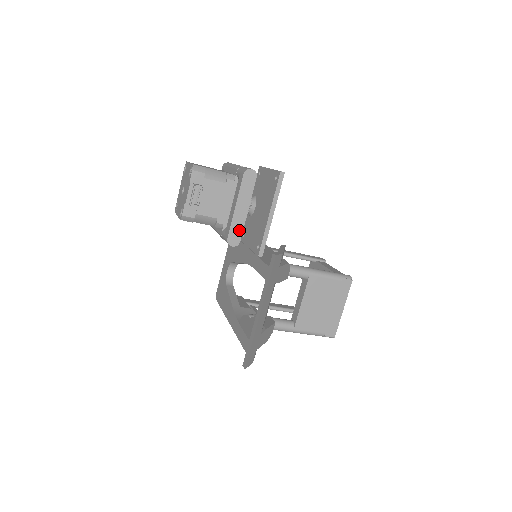
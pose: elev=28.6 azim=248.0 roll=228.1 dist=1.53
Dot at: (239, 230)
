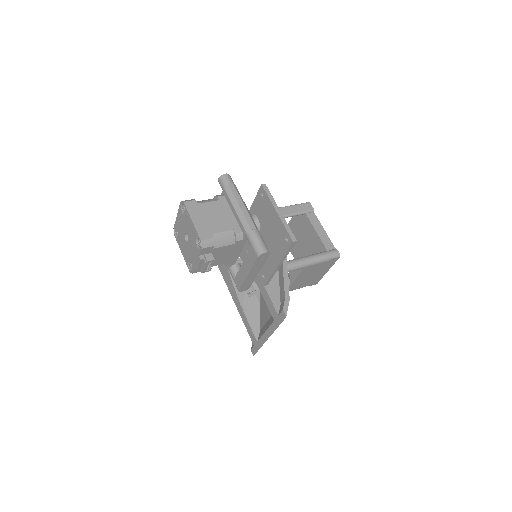
Dot at: (250, 283)
